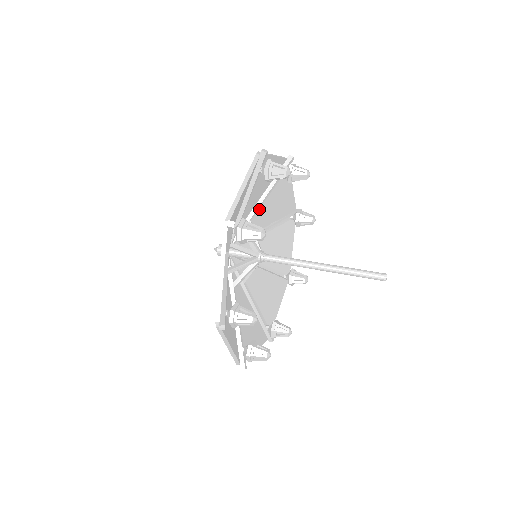
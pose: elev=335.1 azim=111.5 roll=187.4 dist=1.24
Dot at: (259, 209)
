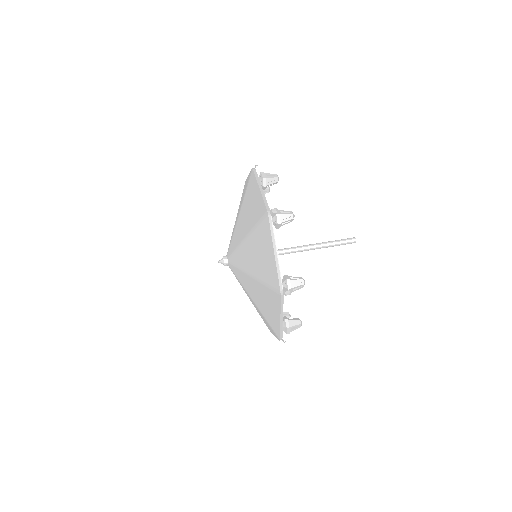
Dot at: occluded
